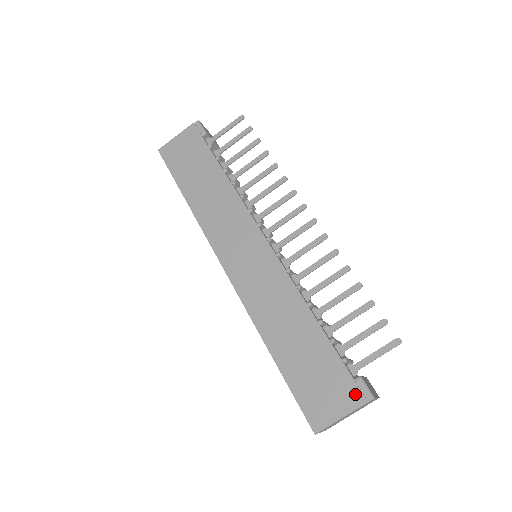
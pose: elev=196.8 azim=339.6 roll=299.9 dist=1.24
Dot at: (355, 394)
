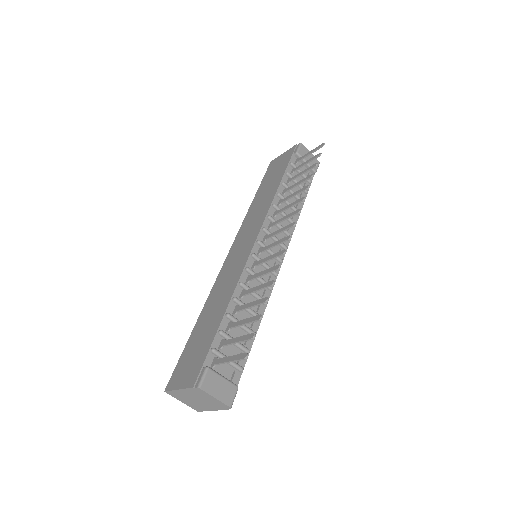
Dot at: (194, 377)
